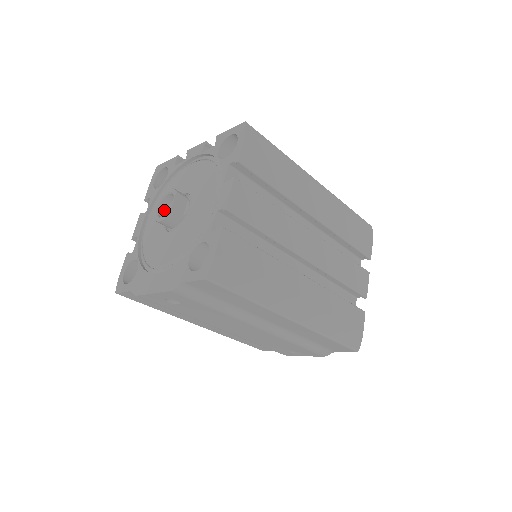
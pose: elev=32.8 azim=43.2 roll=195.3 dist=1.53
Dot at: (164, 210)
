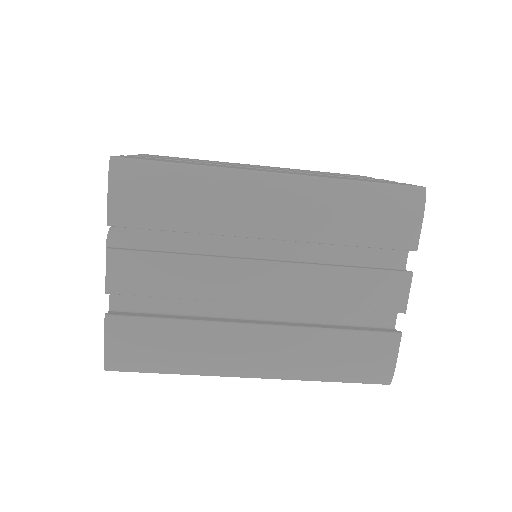
Dot at: occluded
